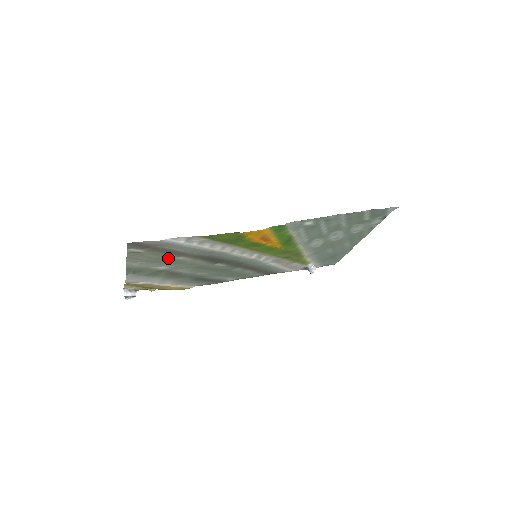
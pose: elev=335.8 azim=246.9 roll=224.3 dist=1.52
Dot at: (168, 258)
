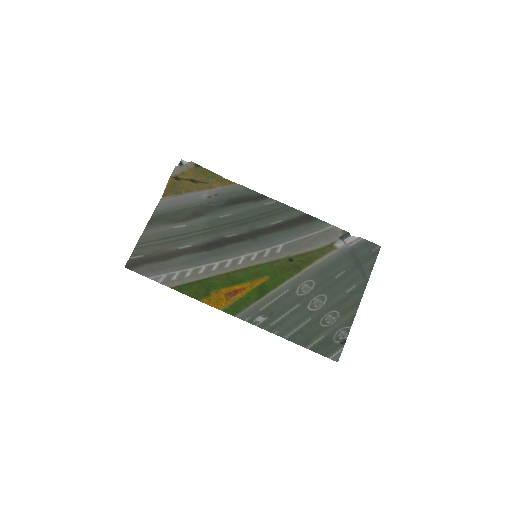
Dot at: (171, 245)
